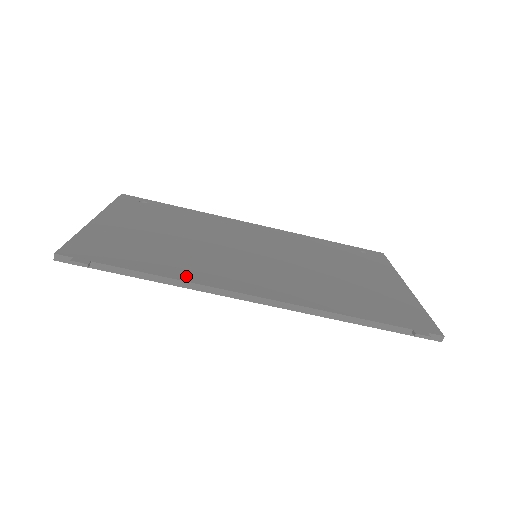
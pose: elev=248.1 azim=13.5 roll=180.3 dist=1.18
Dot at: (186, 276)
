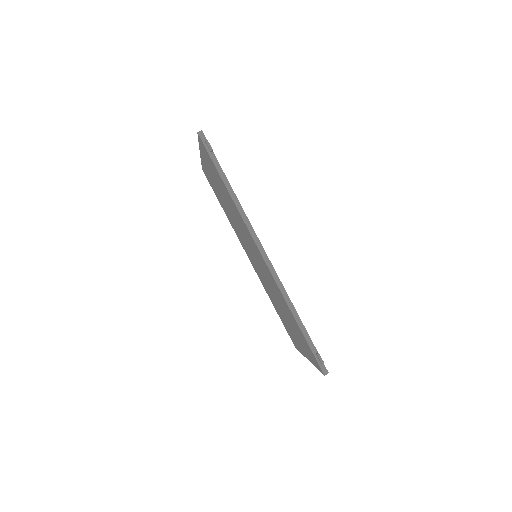
Dot at: occluded
